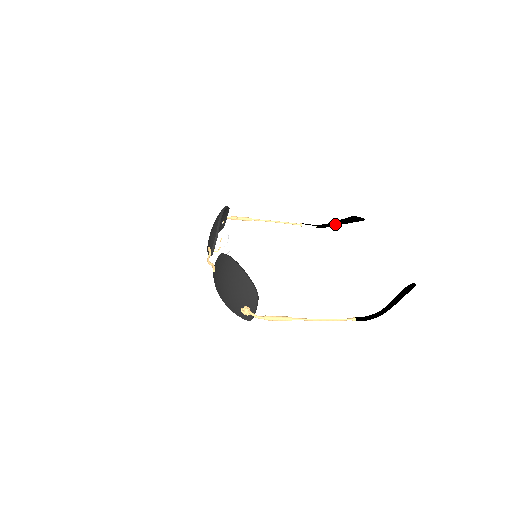
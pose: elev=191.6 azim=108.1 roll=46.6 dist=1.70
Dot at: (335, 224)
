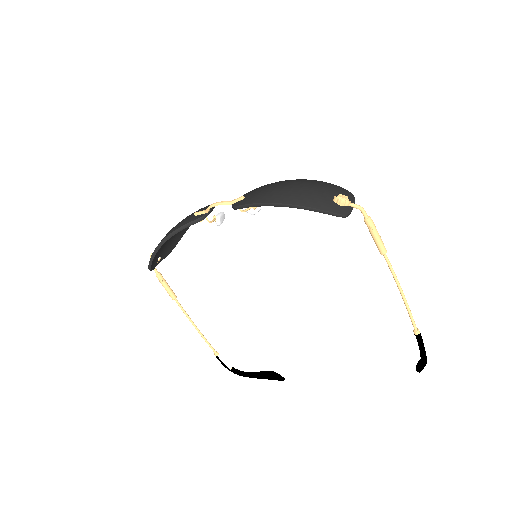
Dot at: (253, 374)
